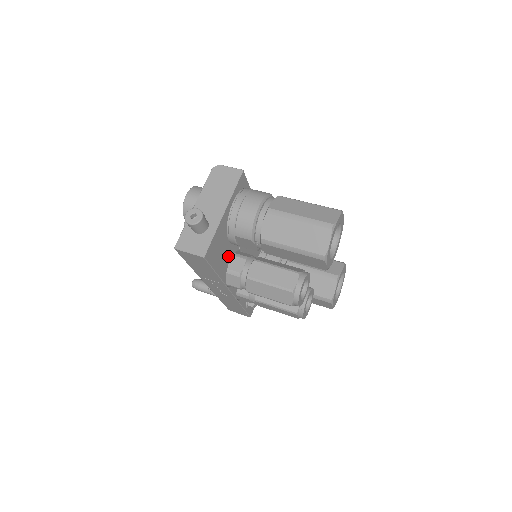
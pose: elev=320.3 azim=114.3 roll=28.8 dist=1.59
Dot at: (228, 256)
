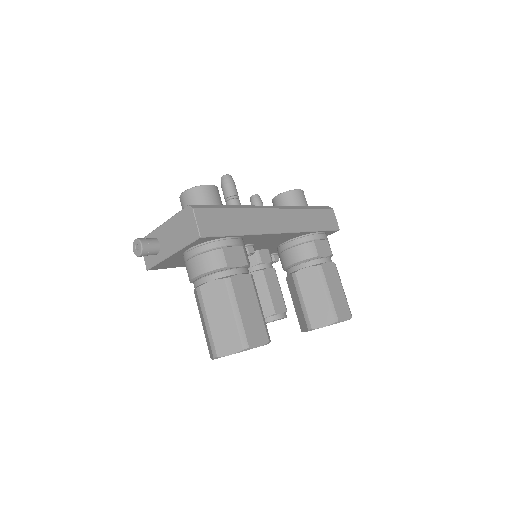
Dot at: occluded
